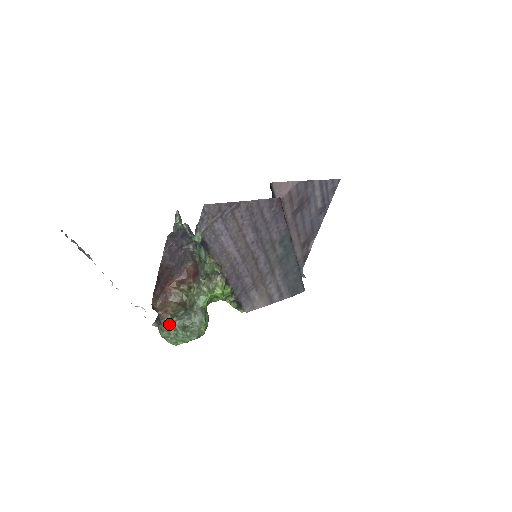
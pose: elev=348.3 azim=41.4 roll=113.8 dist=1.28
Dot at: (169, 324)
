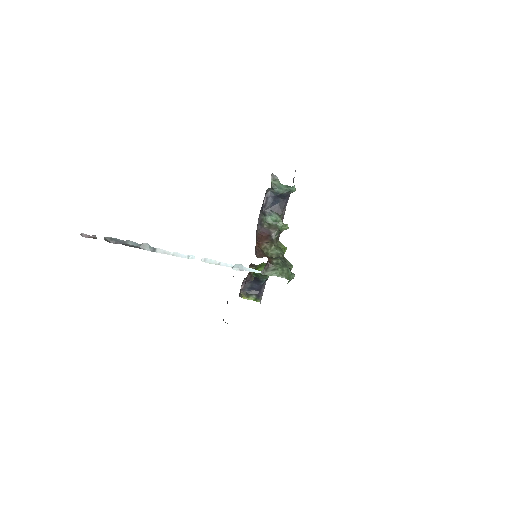
Dot at: (279, 264)
